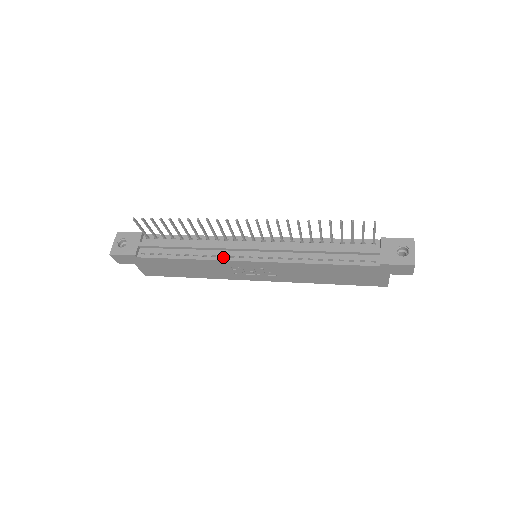
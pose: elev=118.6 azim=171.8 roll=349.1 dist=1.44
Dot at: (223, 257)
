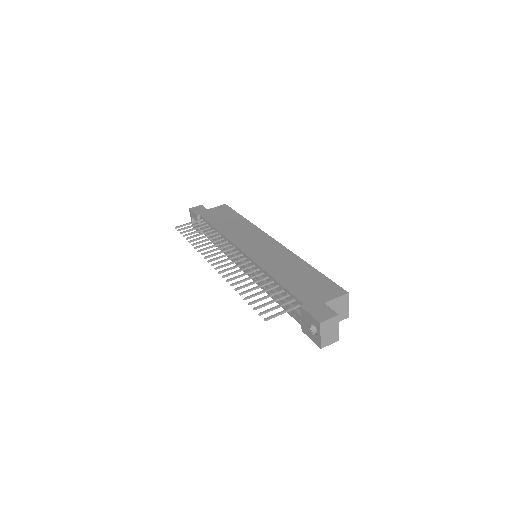
Dot at: (233, 260)
